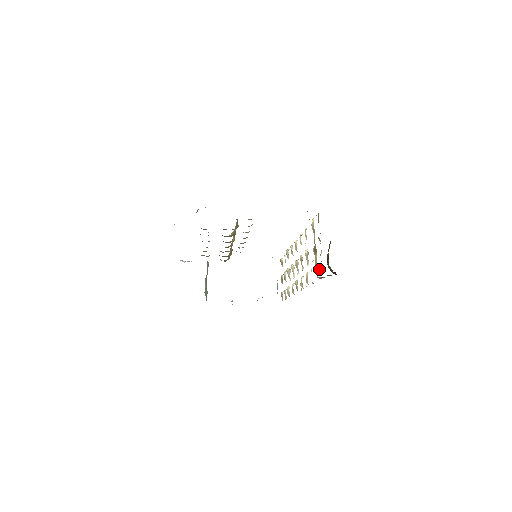
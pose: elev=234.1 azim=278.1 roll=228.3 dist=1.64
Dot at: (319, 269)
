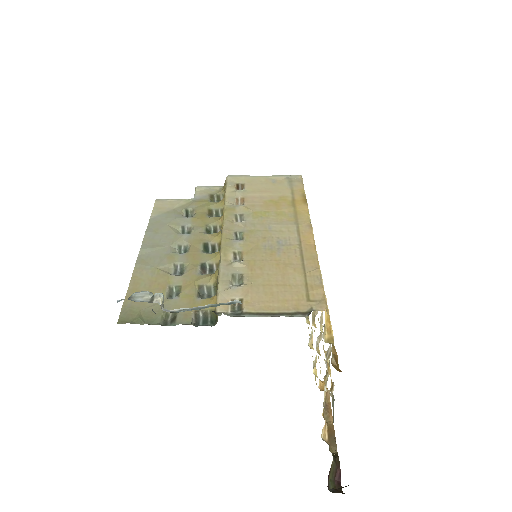
Dot at: (324, 425)
